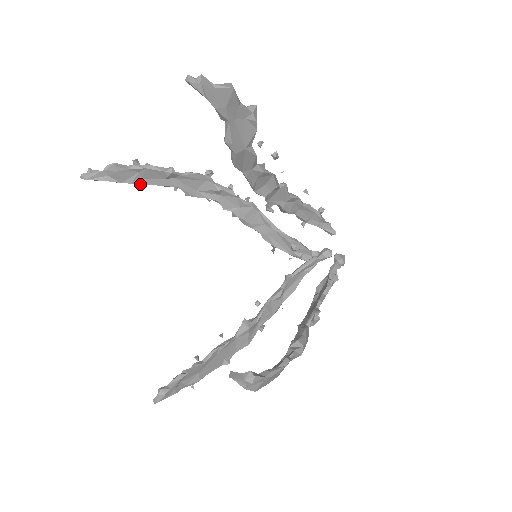
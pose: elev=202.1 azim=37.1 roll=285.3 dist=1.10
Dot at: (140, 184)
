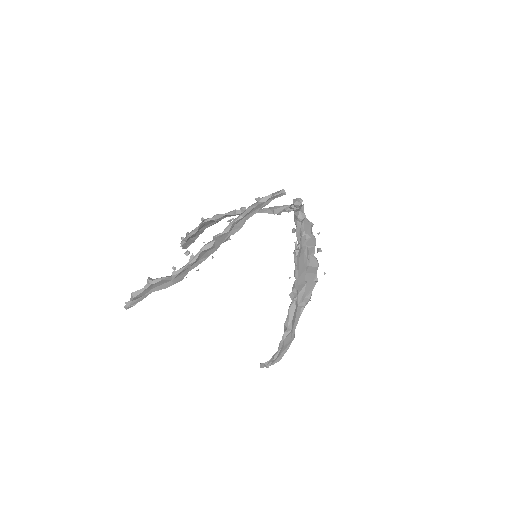
Dot at: (197, 237)
